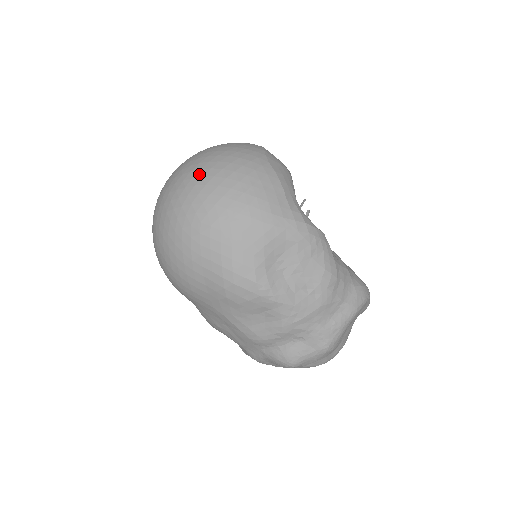
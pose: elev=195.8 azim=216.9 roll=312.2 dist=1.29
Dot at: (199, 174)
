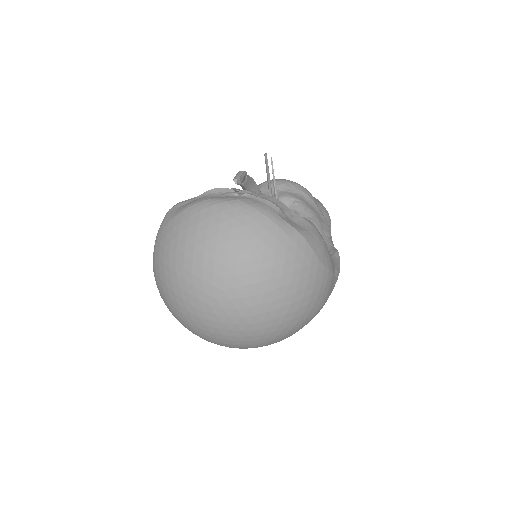
Dot at: (275, 323)
